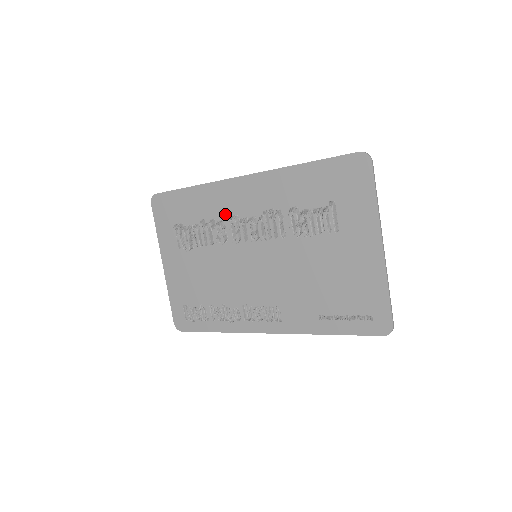
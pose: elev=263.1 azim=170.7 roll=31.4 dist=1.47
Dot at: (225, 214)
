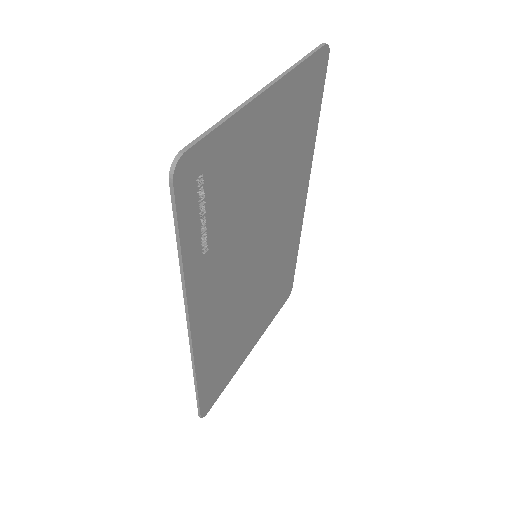
Dot at: occluded
